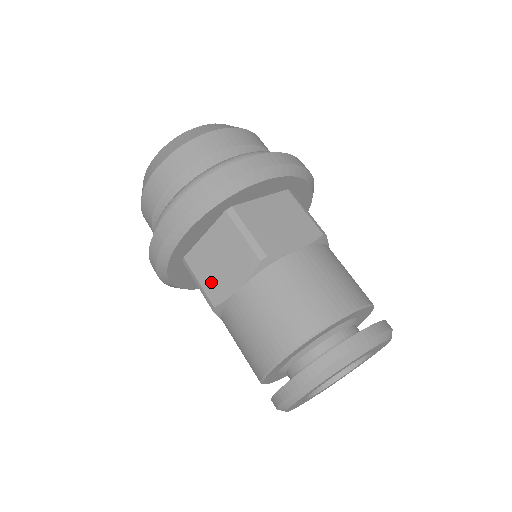
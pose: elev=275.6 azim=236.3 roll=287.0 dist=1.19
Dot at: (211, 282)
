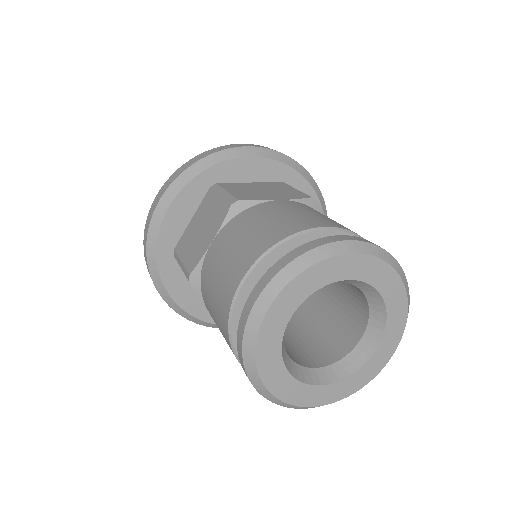
Dot at: (191, 253)
